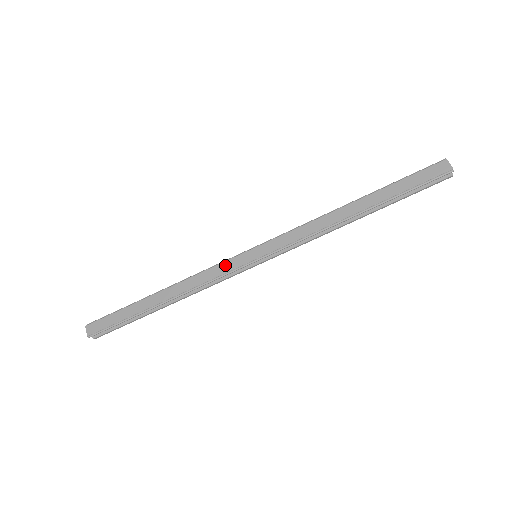
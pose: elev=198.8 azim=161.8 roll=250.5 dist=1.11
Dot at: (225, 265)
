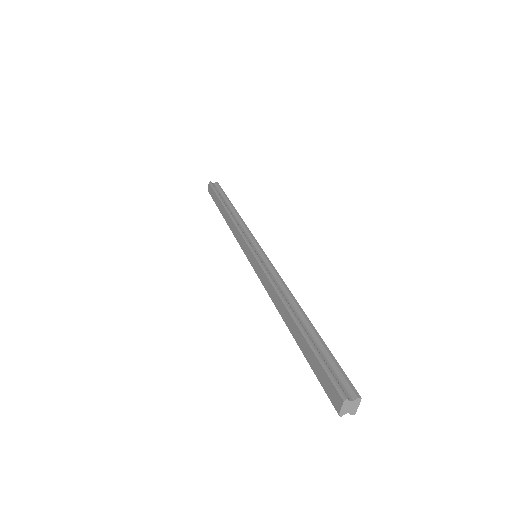
Dot at: (241, 240)
